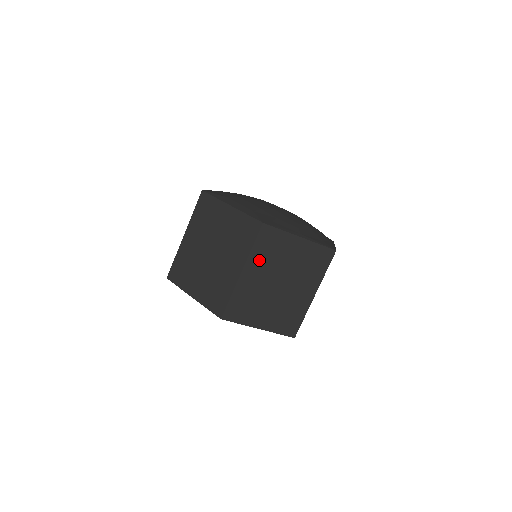
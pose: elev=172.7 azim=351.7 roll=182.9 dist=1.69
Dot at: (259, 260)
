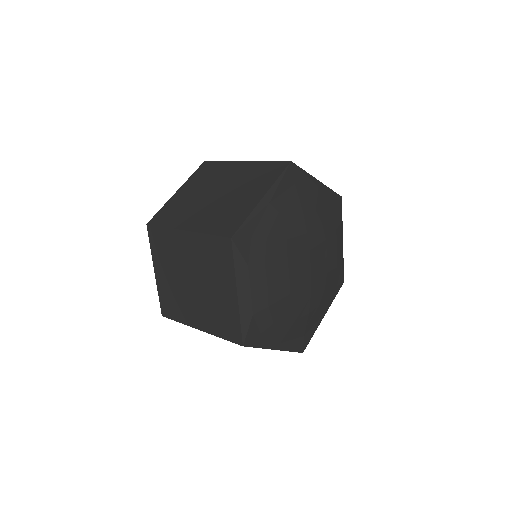
Dot at: occluded
